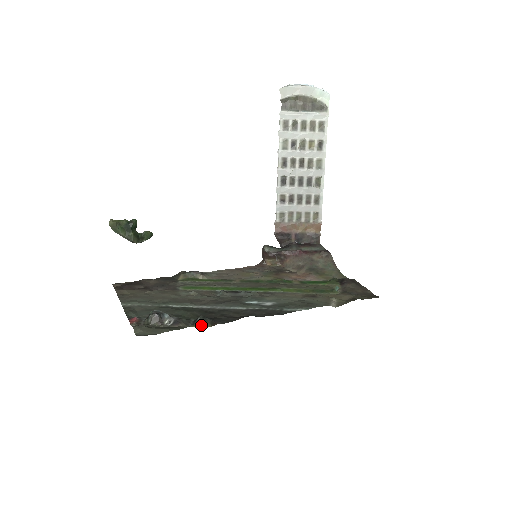
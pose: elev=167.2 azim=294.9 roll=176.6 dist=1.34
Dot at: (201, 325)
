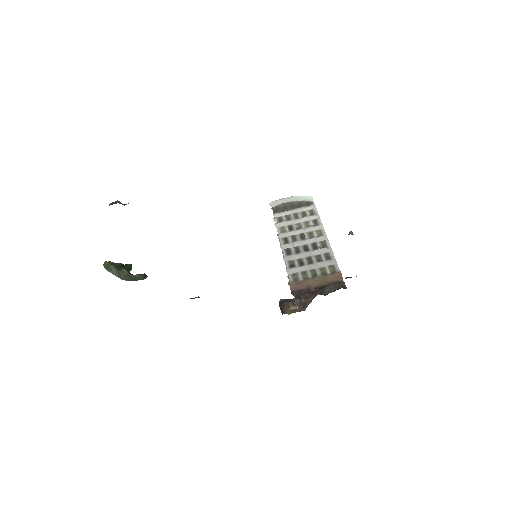
Dot at: occluded
